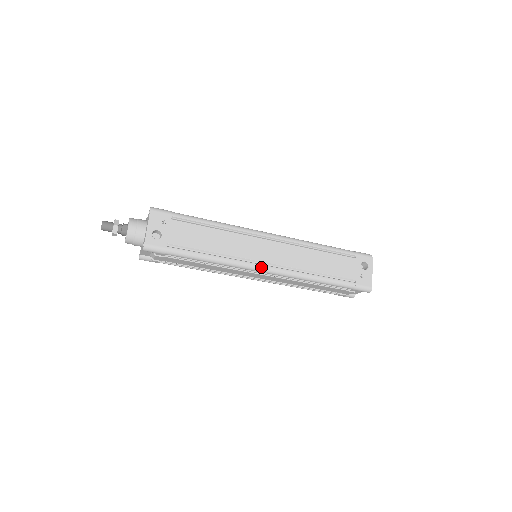
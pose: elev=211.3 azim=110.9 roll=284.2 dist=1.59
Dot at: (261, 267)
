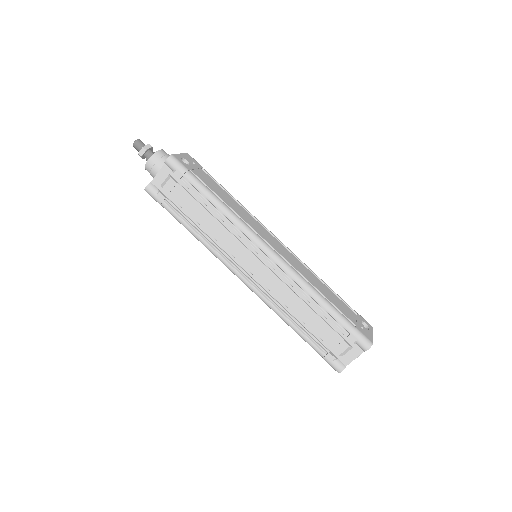
Dot at: (265, 244)
